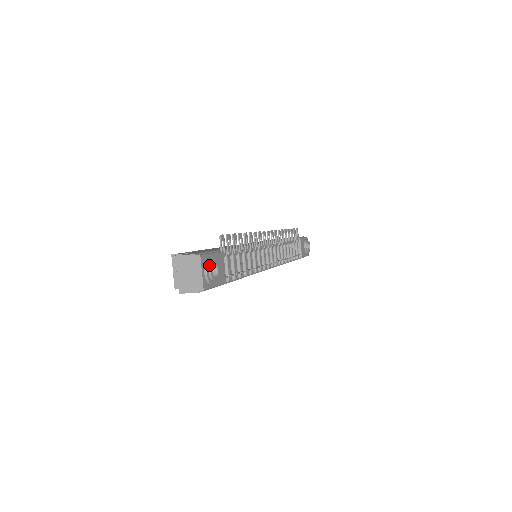
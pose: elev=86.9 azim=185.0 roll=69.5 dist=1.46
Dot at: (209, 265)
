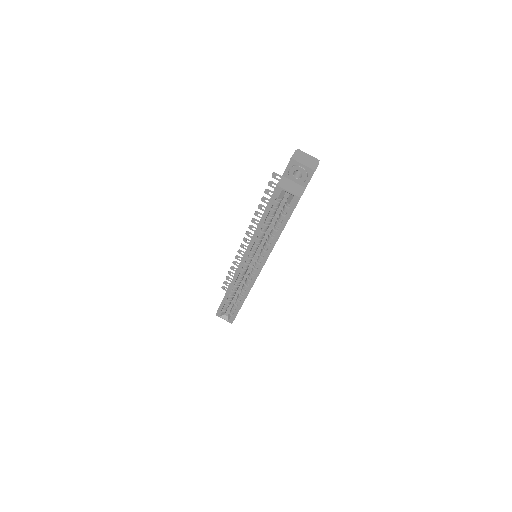
Dot at: occluded
